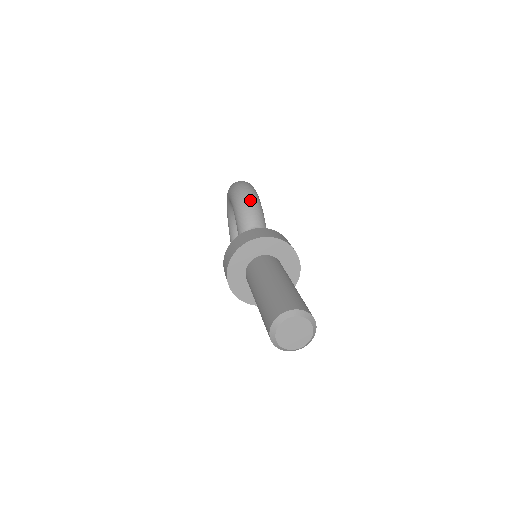
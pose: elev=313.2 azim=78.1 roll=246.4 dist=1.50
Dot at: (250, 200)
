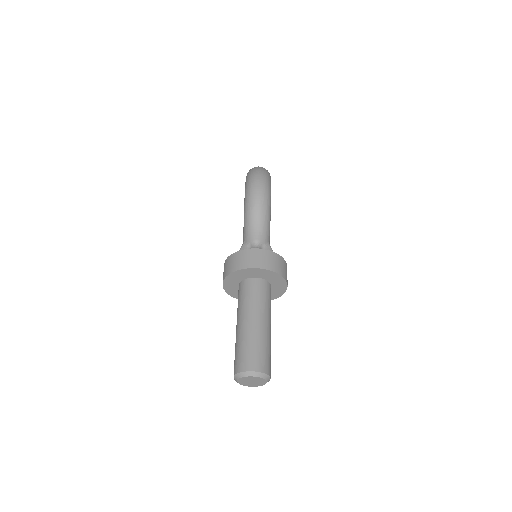
Dot at: (259, 213)
